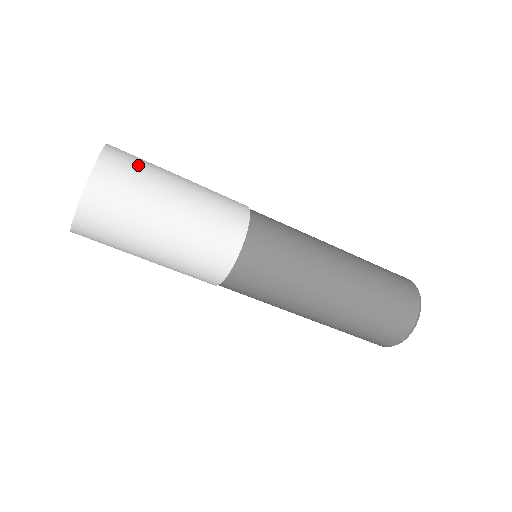
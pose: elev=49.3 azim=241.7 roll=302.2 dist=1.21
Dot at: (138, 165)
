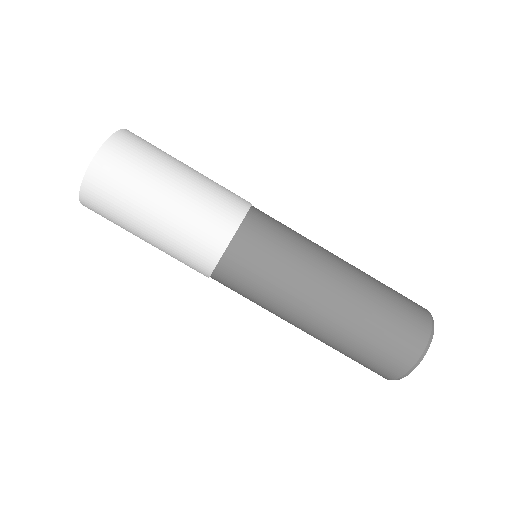
Dot at: (154, 146)
